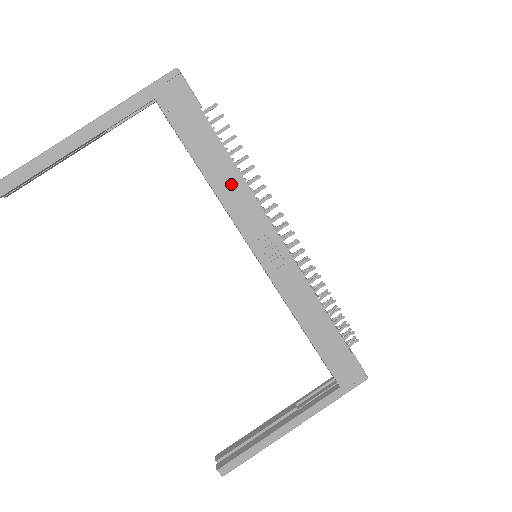
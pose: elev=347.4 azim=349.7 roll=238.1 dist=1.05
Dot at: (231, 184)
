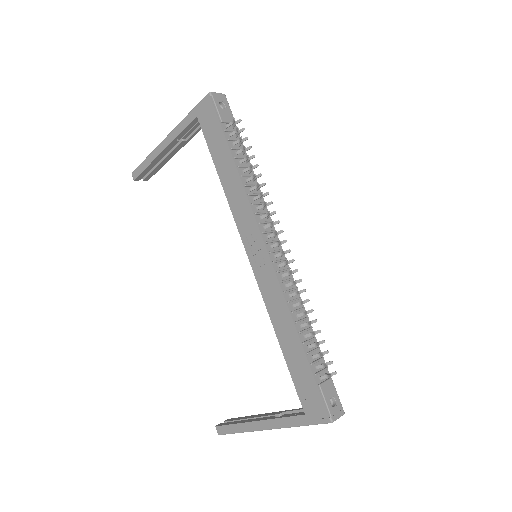
Dot at: (235, 188)
